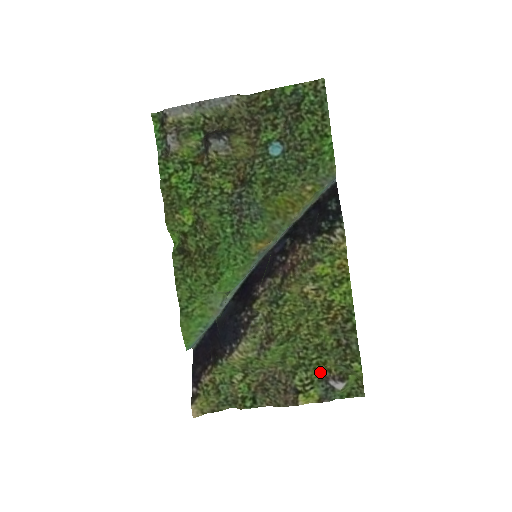
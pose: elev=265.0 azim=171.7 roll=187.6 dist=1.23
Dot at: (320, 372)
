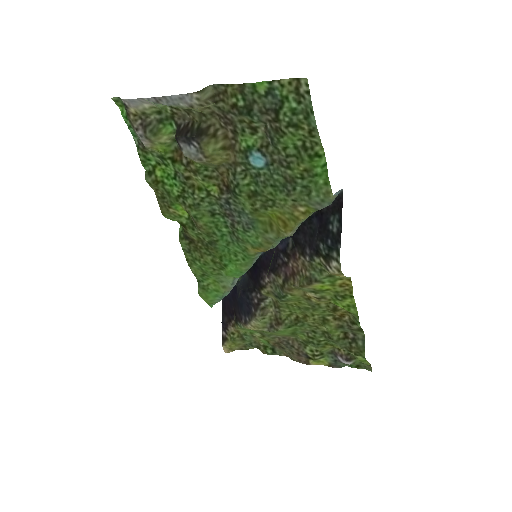
Dot at: (329, 348)
